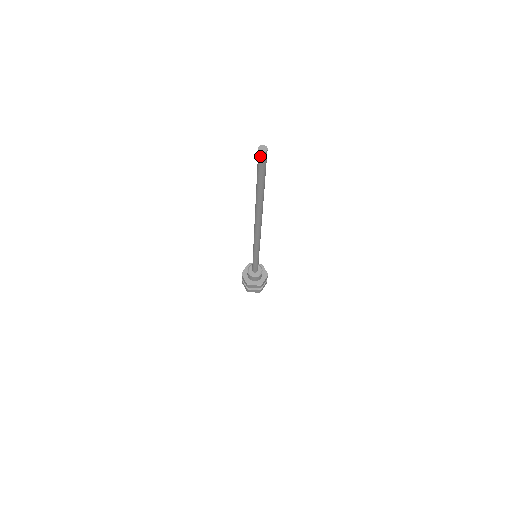
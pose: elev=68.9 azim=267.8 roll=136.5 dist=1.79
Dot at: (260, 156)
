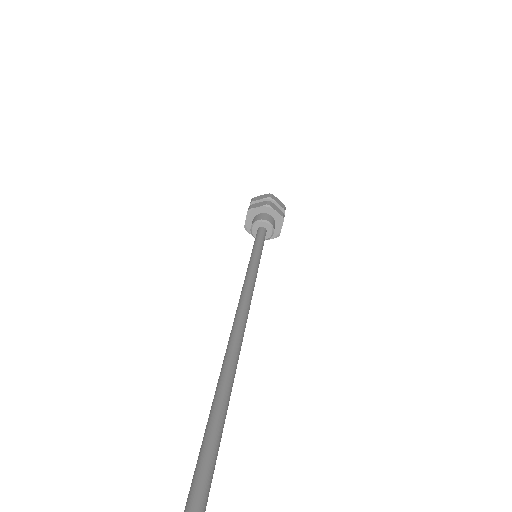
Dot at: out of frame
